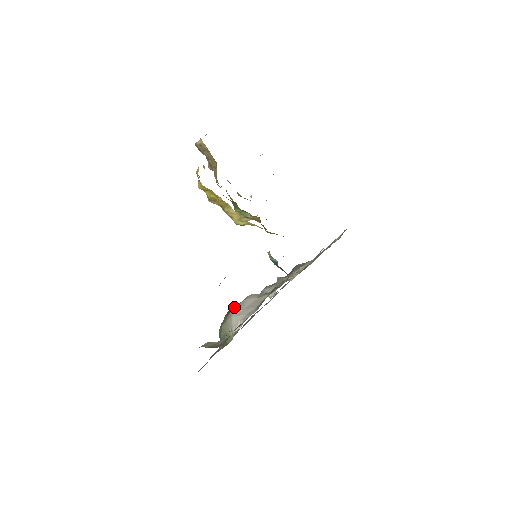
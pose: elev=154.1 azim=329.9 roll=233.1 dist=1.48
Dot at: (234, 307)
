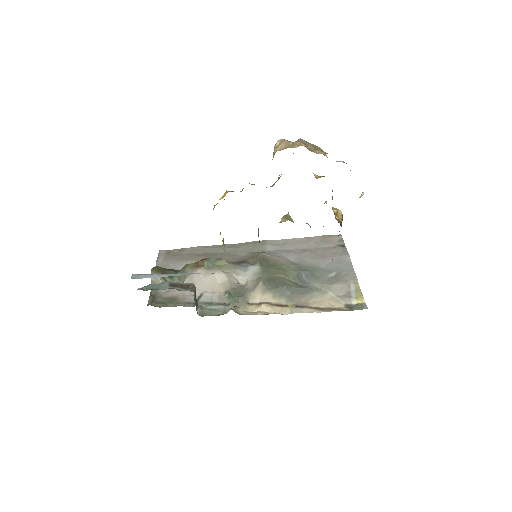
Dot at: (202, 269)
